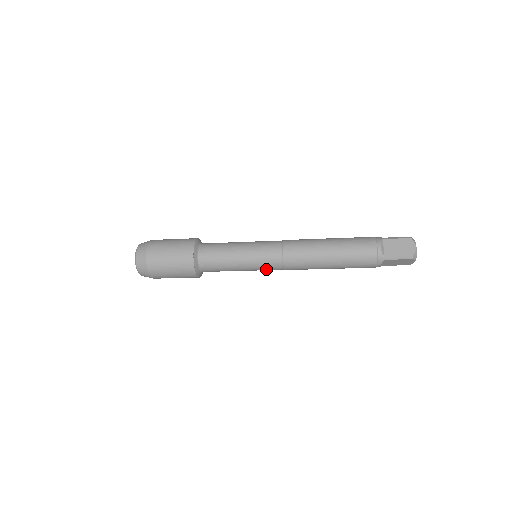
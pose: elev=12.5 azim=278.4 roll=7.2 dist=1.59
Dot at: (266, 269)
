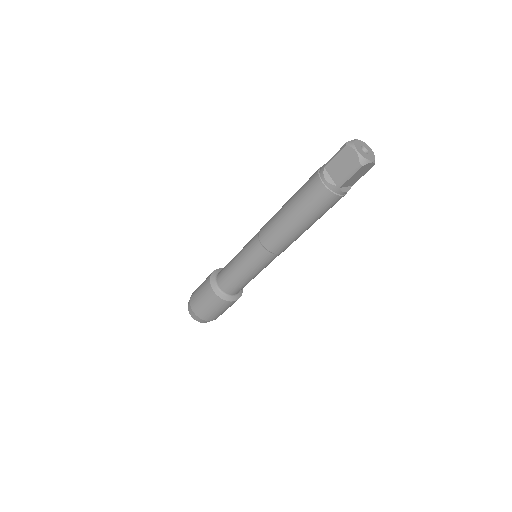
Dot at: (251, 253)
